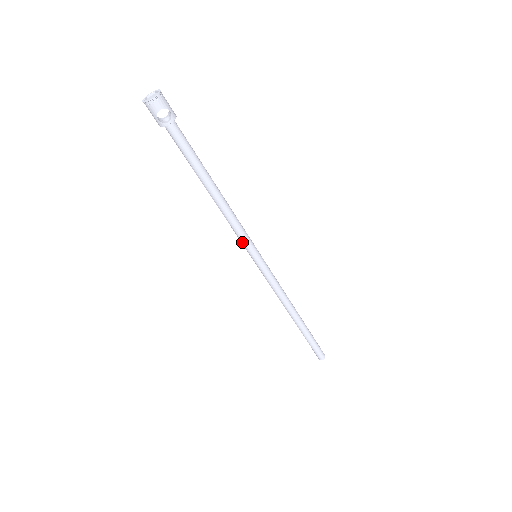
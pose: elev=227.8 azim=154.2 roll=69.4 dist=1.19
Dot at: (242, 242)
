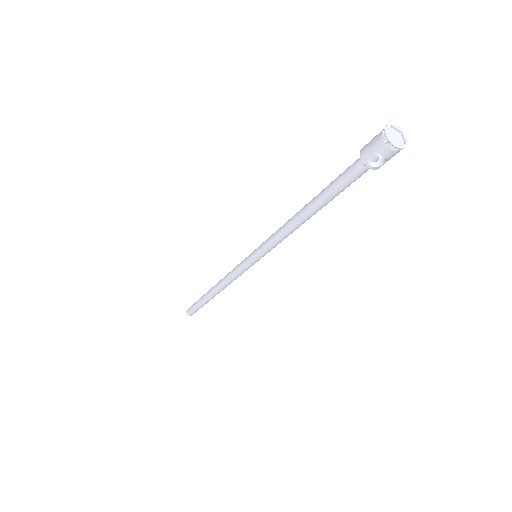
Dot at: (264, 245)
